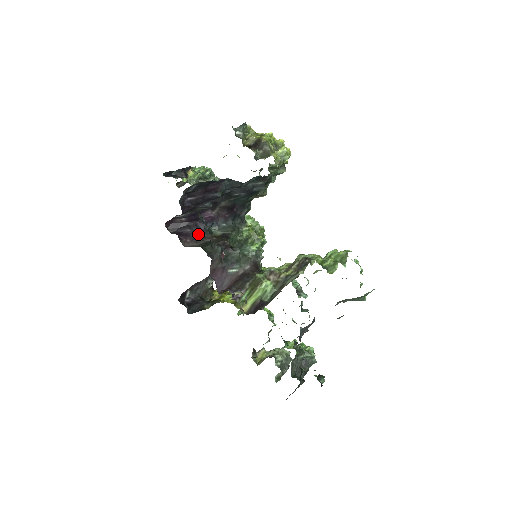
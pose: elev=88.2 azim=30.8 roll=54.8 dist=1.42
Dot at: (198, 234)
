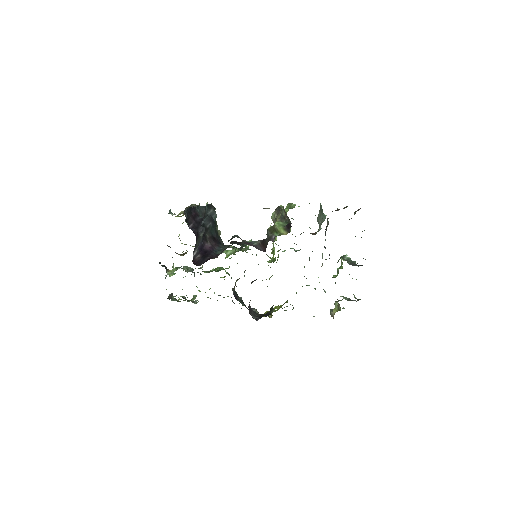
Dot at: (215, 255)
